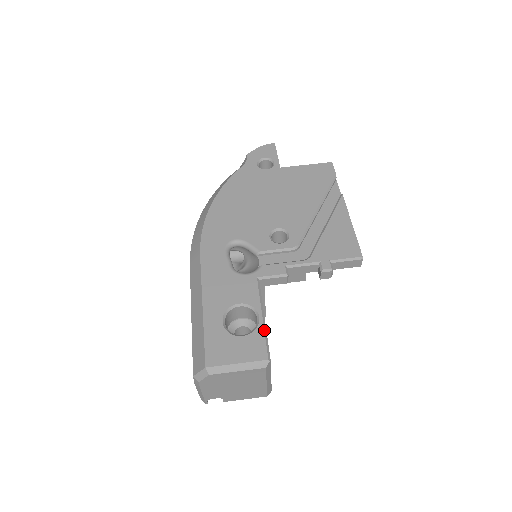
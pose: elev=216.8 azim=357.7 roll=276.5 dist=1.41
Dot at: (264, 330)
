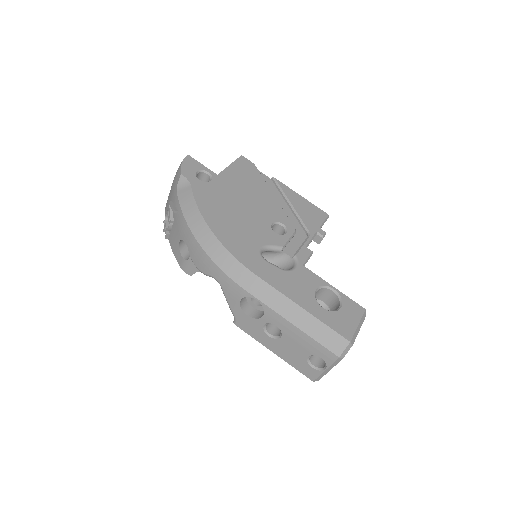
Dot at: (345, 295)
